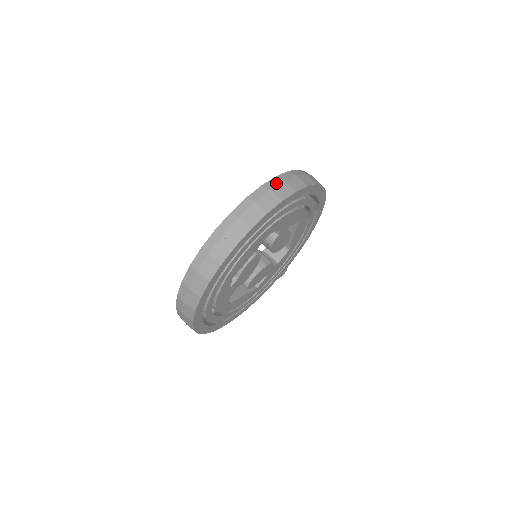
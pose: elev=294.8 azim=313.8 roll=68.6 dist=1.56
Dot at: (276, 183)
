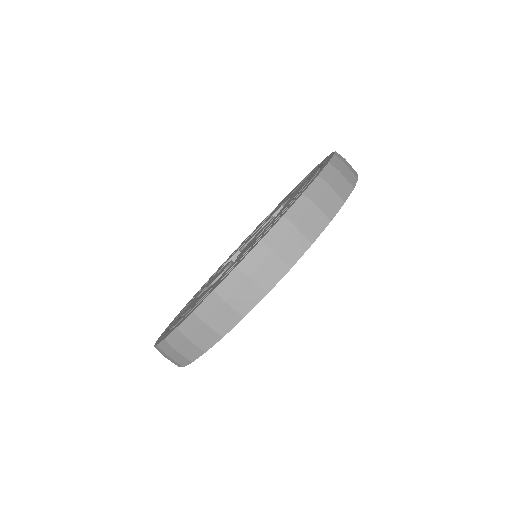
Dot at: (212, 307)
